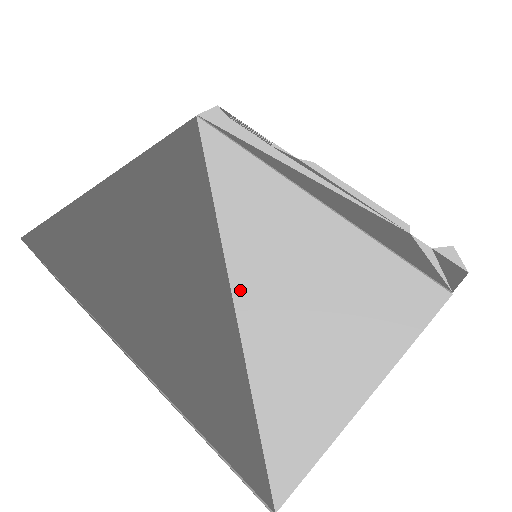
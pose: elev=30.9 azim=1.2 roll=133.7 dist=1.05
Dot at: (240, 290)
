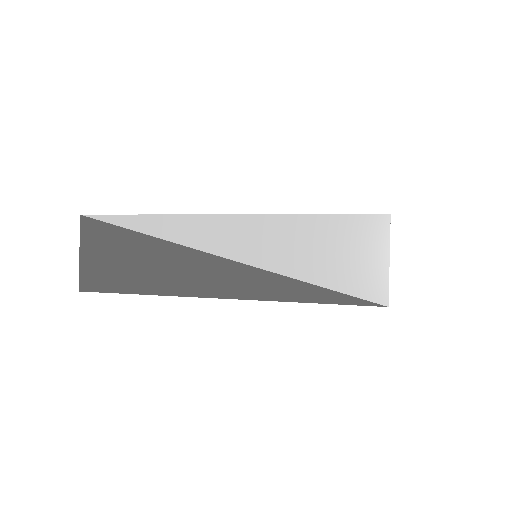
Dot at: occluded
